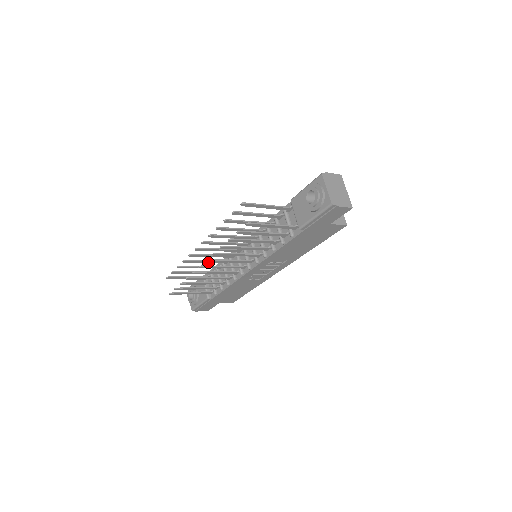
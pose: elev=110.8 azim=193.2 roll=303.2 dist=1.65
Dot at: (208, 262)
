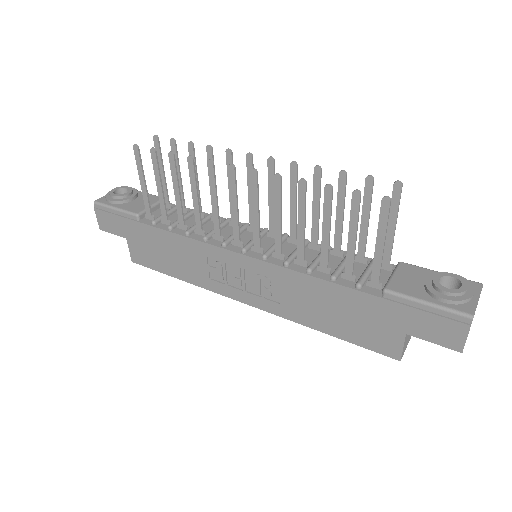
Dot at: occluded
